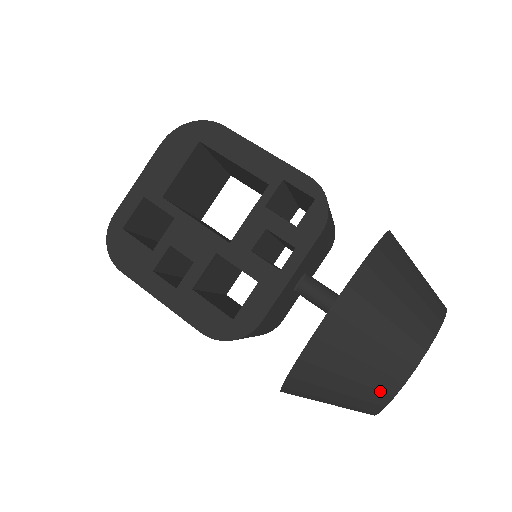
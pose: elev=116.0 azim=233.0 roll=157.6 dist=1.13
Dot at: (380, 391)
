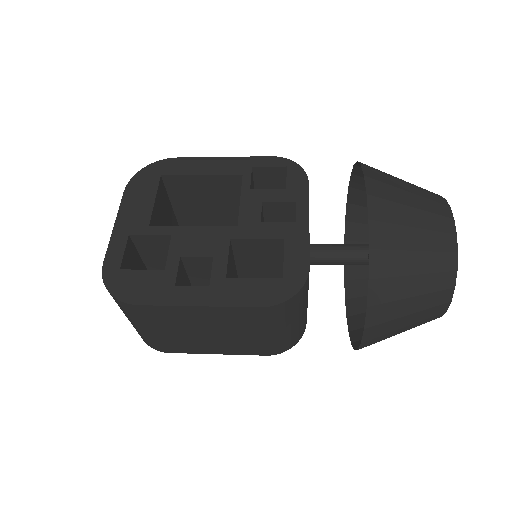
Dot at: (445, 252)
